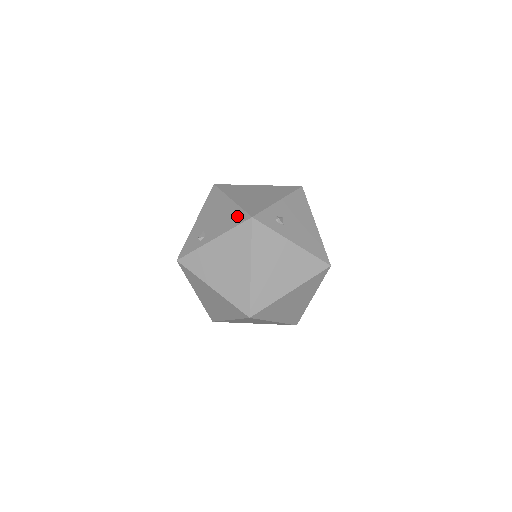
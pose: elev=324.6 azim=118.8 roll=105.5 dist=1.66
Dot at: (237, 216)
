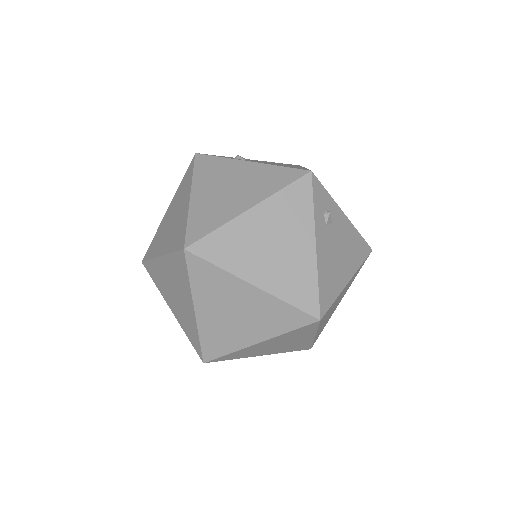
Dot at: occluded
